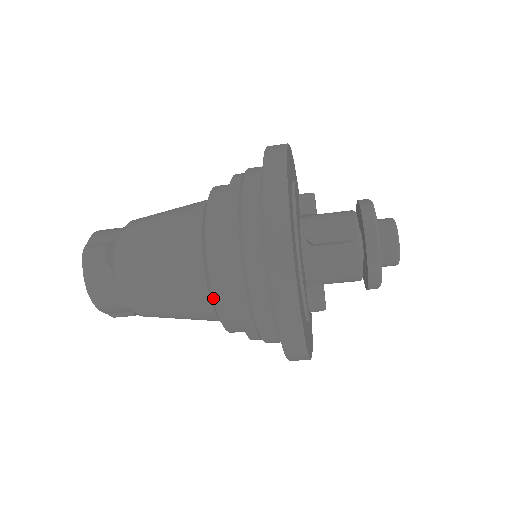
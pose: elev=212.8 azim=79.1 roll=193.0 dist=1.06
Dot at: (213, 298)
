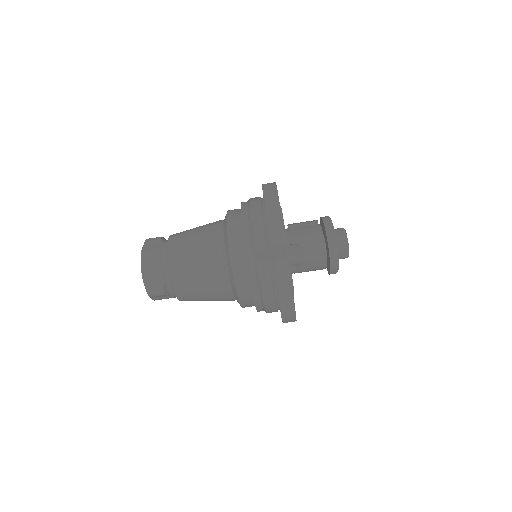
Dot at: (227, 229)
